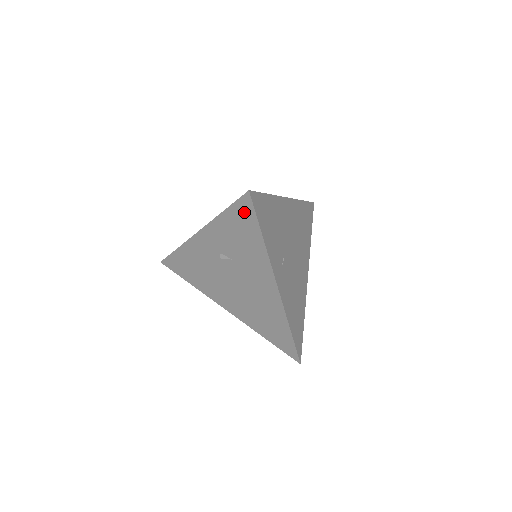
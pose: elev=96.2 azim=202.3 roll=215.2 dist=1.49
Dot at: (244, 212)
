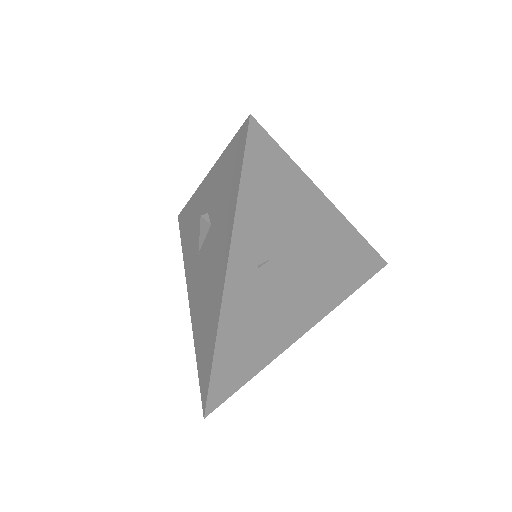
Dot at: (238, 150)
